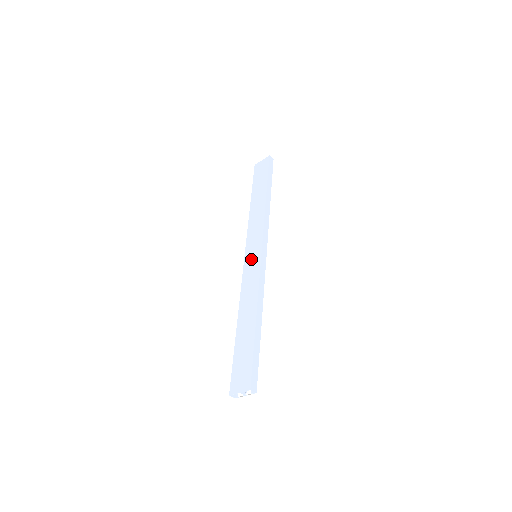
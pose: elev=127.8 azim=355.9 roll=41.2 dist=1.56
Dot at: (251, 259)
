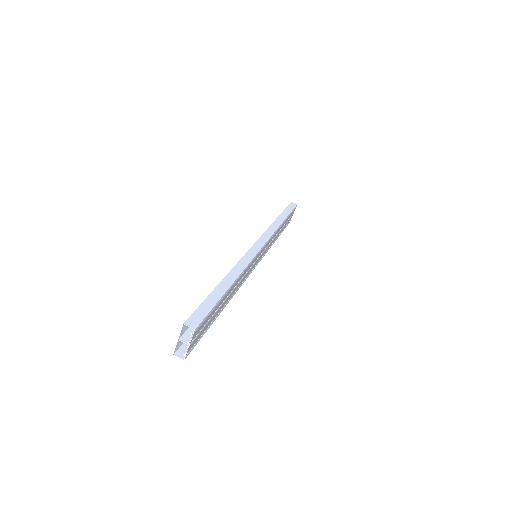
Dot at: occluded
